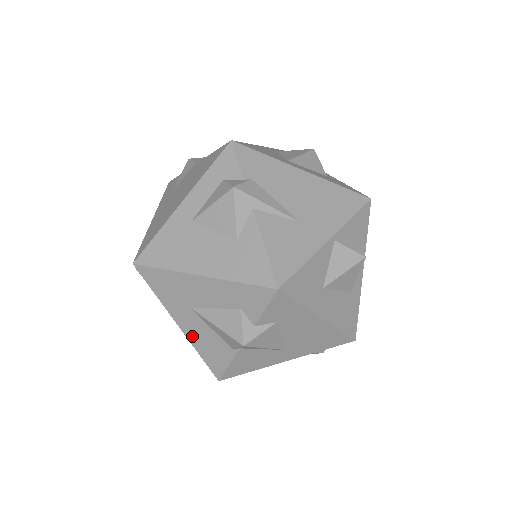
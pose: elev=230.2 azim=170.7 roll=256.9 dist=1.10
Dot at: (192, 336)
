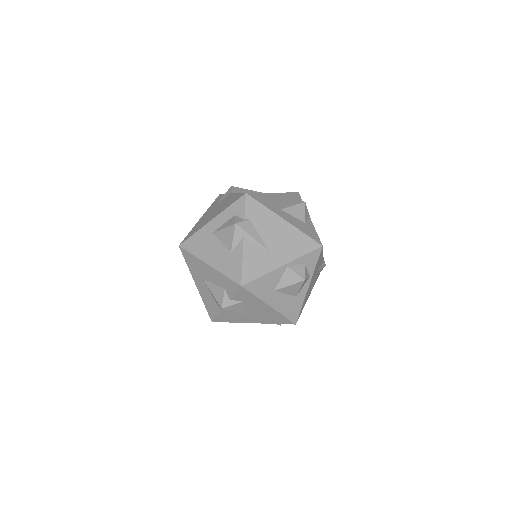
Dot at: (202, 293)
